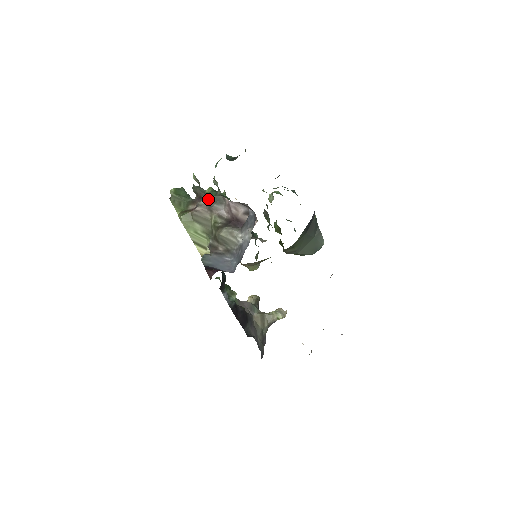
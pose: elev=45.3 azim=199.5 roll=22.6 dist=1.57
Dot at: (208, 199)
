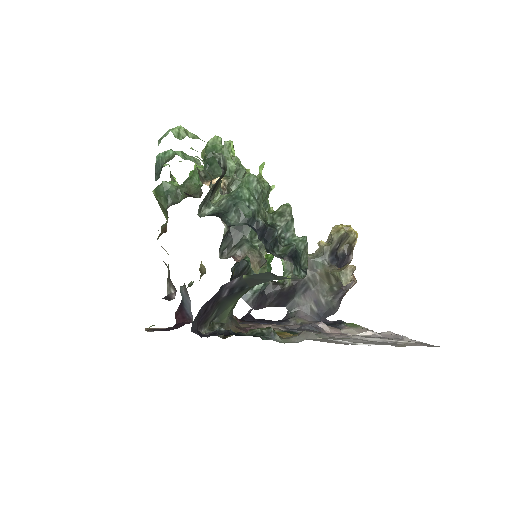
Dot at: occluded
